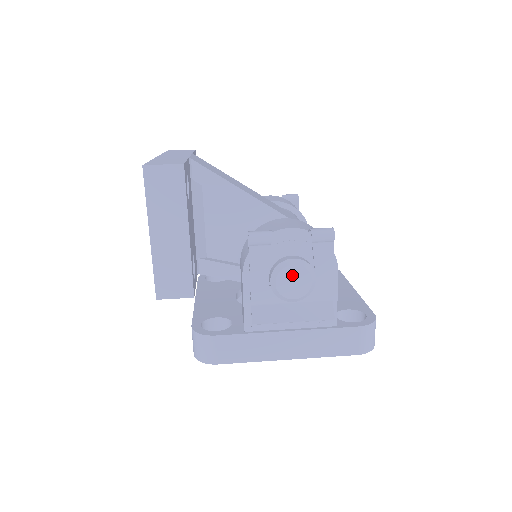
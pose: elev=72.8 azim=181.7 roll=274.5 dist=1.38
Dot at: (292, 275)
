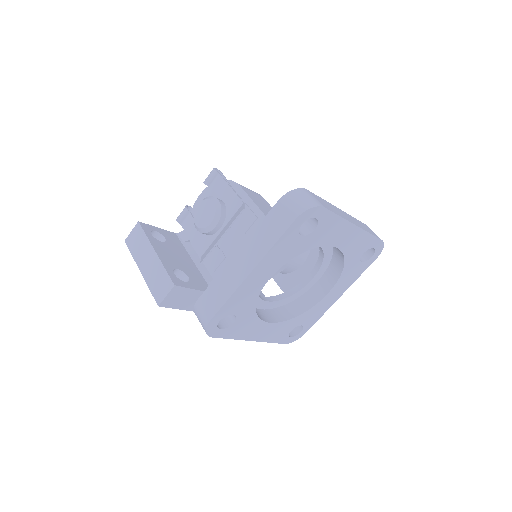
Dot at: (201, 211)
